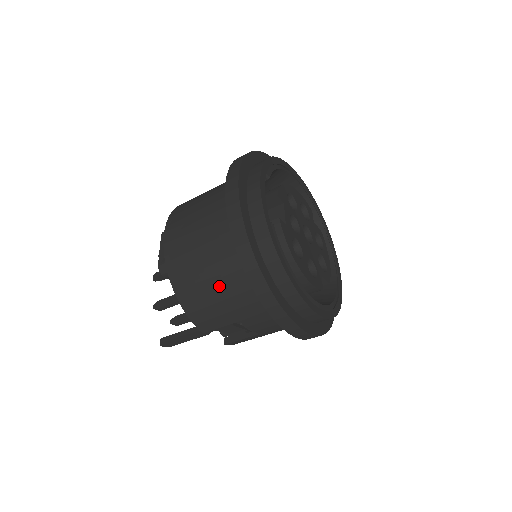
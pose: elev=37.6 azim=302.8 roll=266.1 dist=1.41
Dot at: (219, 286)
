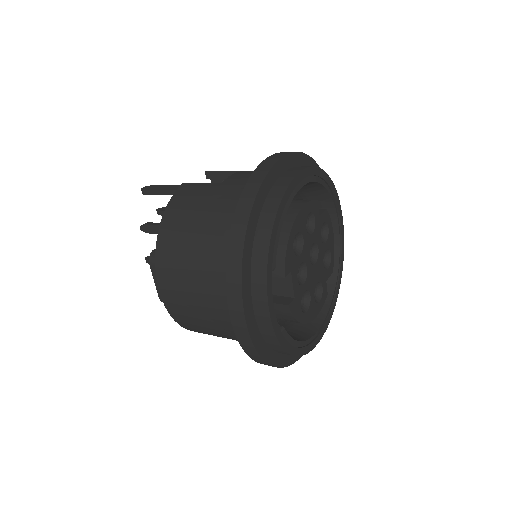
Dot at: occluded
